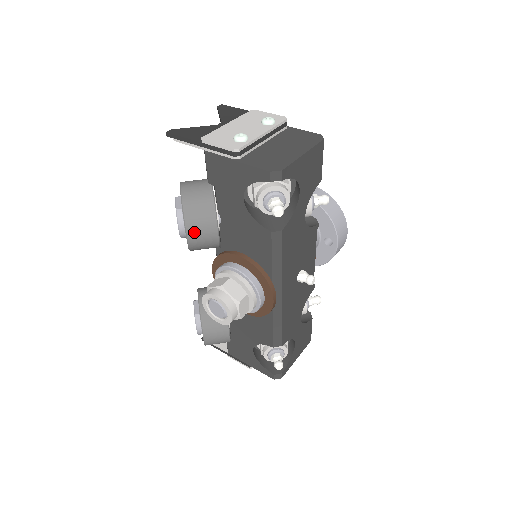
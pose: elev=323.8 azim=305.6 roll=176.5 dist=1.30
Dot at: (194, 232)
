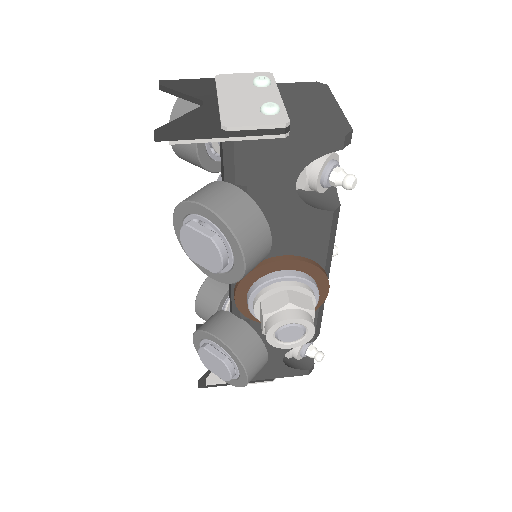
Dot at: (252, 255)
